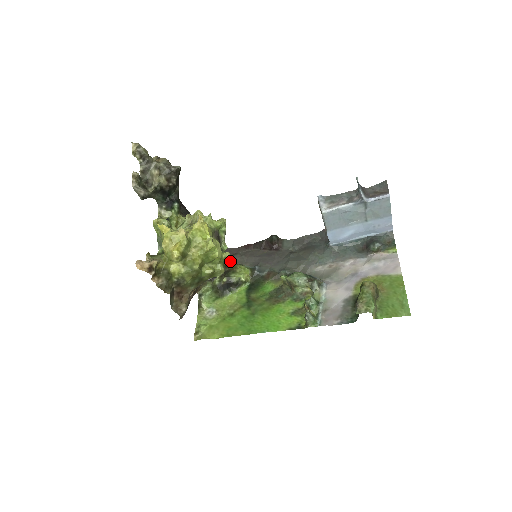
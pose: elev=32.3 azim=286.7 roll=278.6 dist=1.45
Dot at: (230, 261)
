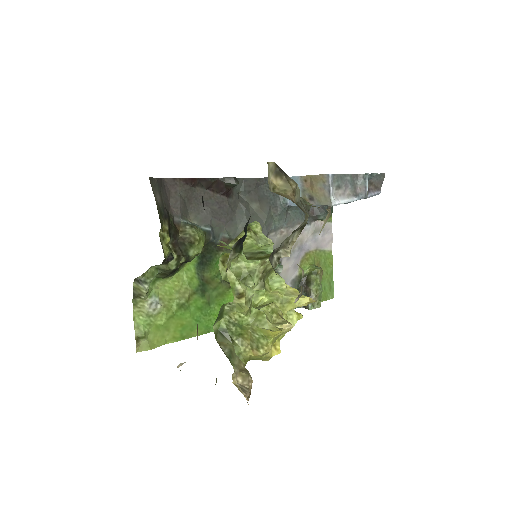
Dot at: (174, 214)
